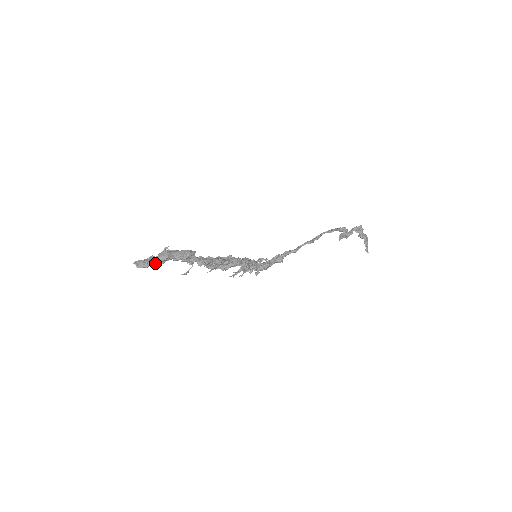
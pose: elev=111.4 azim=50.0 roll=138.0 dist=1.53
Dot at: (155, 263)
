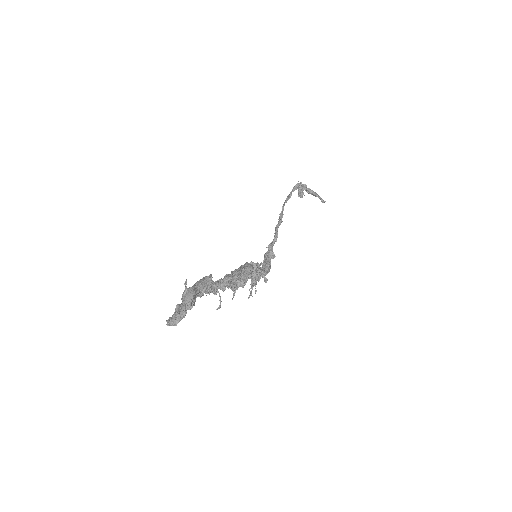
Dot at: (188, 307)
